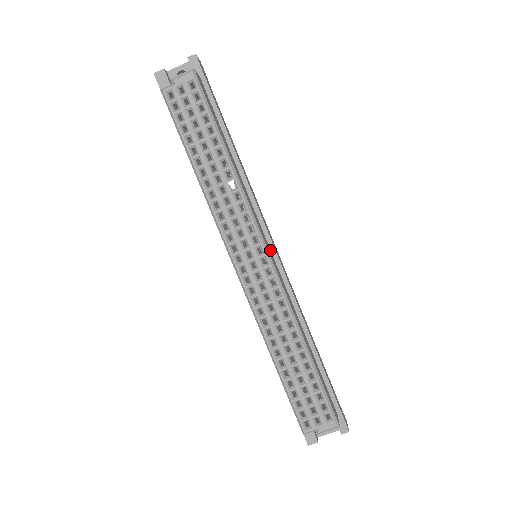
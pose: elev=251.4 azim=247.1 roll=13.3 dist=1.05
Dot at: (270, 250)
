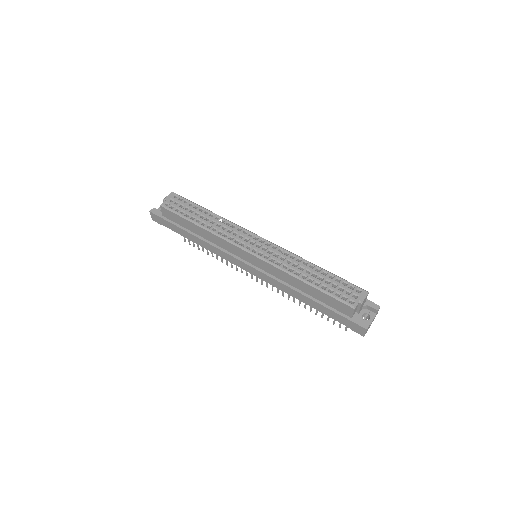
Dot at: occluded
